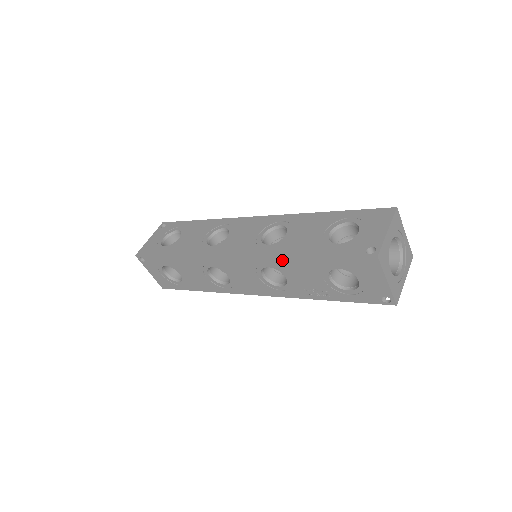
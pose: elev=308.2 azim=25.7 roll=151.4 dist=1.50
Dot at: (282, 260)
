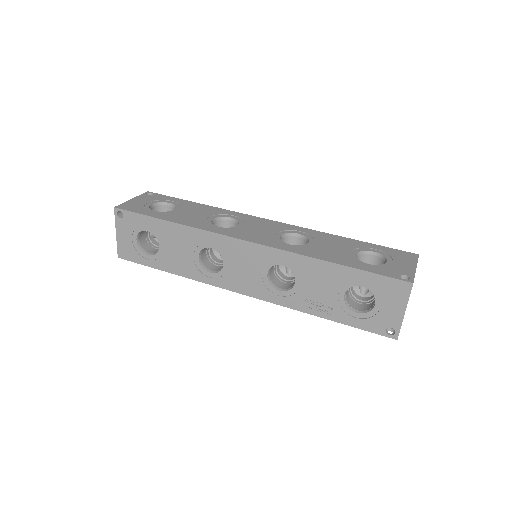
Dot at: (306, 261)
